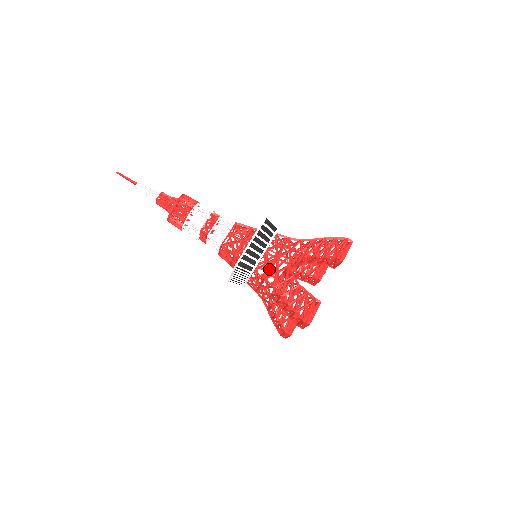
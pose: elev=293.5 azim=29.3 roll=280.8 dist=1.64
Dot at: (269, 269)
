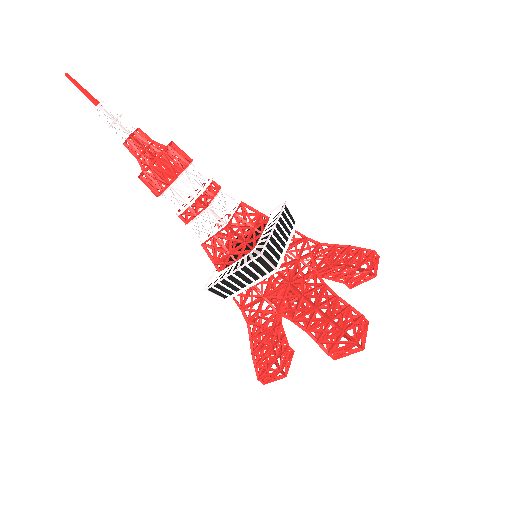
Dot at: (293, 271)
